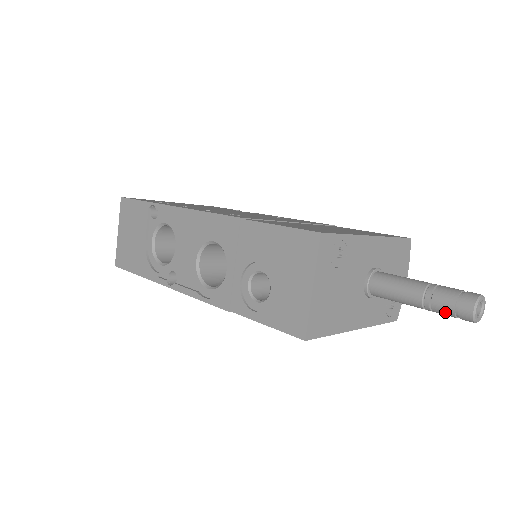
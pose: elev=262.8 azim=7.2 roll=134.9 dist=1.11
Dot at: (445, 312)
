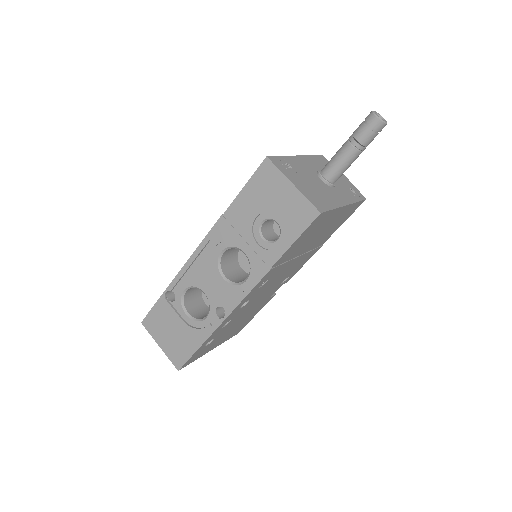
Dot at: (369, 137)
